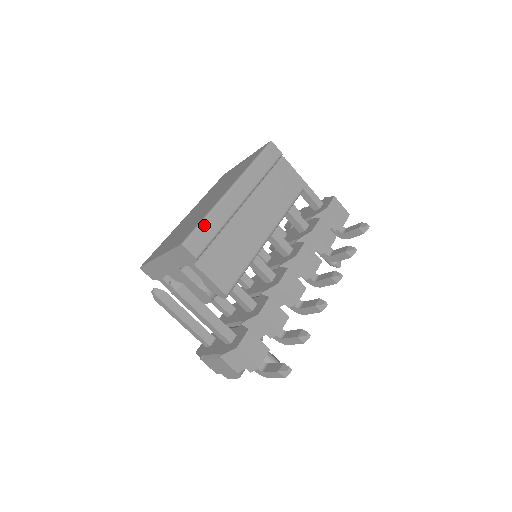
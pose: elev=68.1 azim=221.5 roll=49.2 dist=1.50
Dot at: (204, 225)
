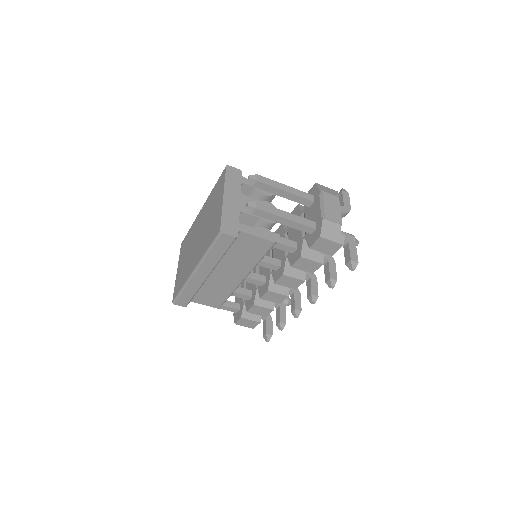
Dot at: (182, 294)
